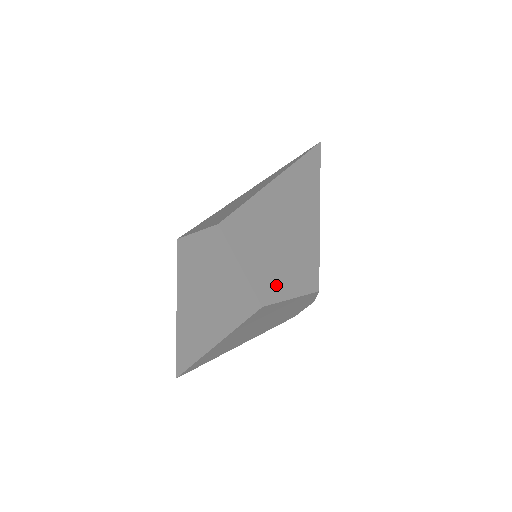
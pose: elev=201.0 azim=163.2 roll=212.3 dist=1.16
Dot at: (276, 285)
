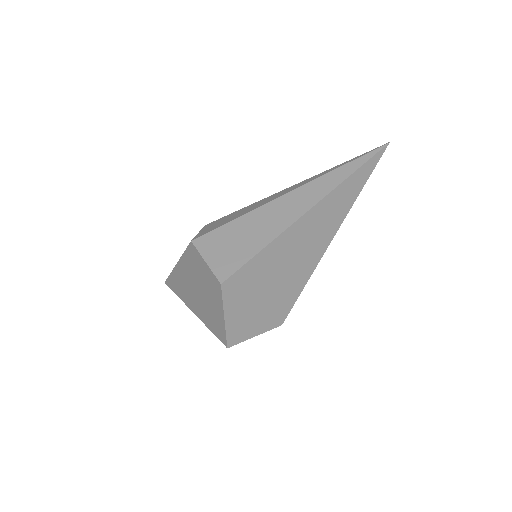
Dot at: (247, 328)
